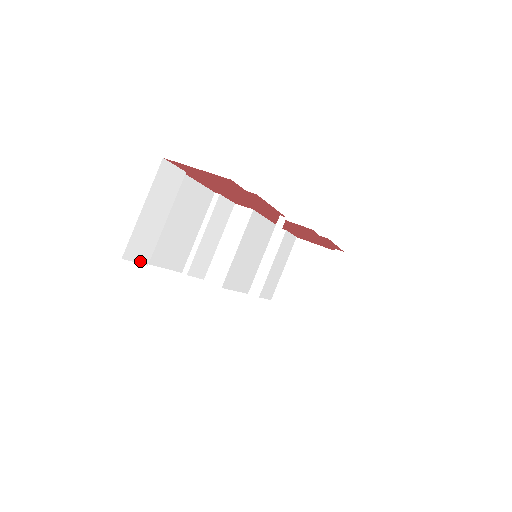
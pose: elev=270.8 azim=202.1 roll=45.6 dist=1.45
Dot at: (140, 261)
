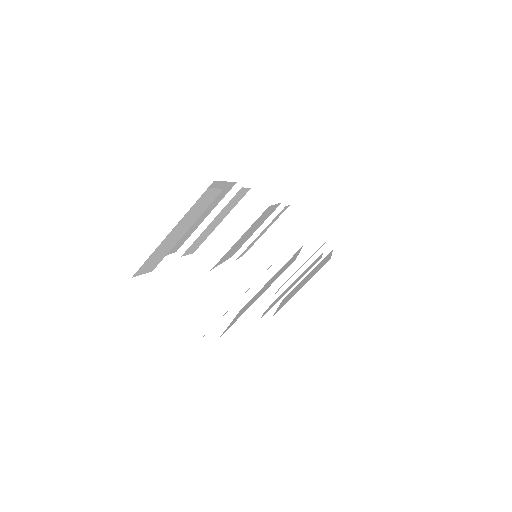
Dot at: (147, 271)
